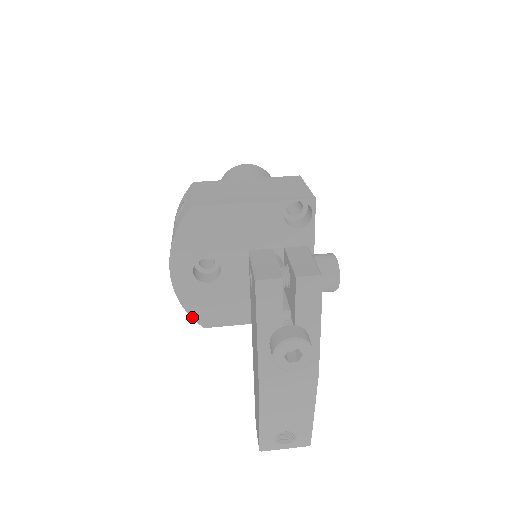
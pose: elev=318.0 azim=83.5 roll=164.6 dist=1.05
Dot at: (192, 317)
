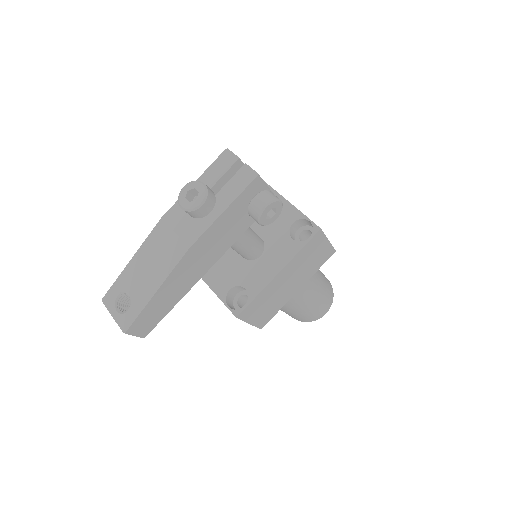
Dot at: occluded
